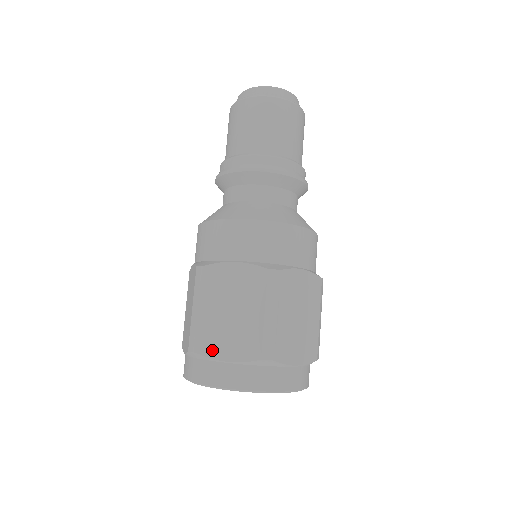
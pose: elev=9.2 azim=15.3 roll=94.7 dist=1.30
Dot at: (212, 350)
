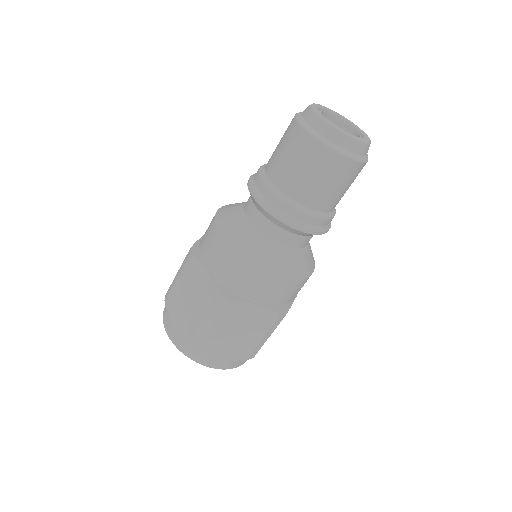
Dot at: (172, 310)
